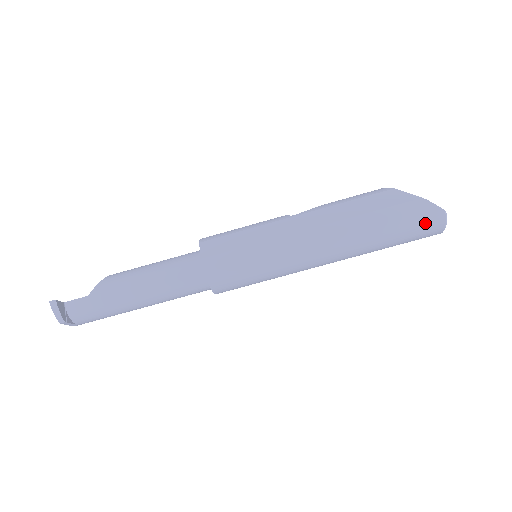
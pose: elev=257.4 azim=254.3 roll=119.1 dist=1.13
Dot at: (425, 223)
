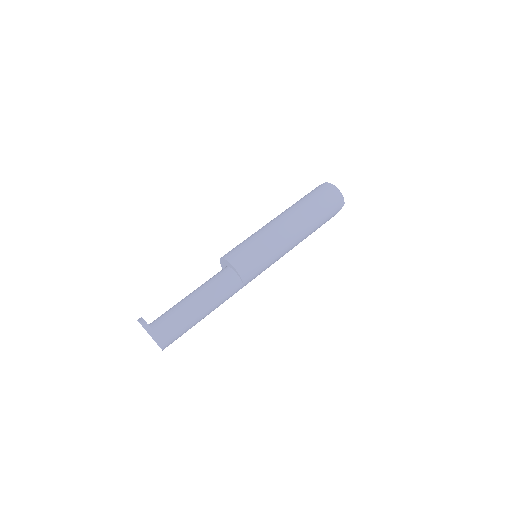
Dot at: (321, 189)
